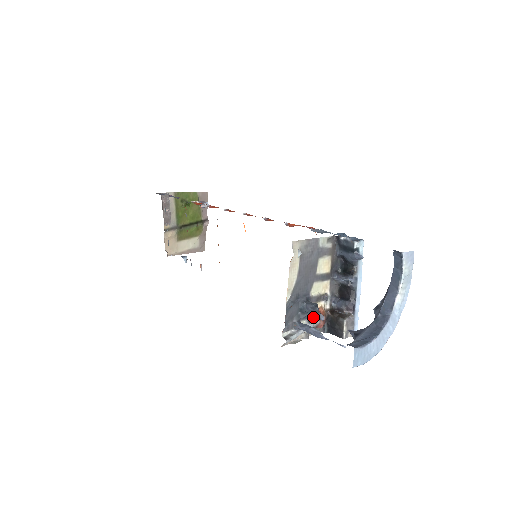
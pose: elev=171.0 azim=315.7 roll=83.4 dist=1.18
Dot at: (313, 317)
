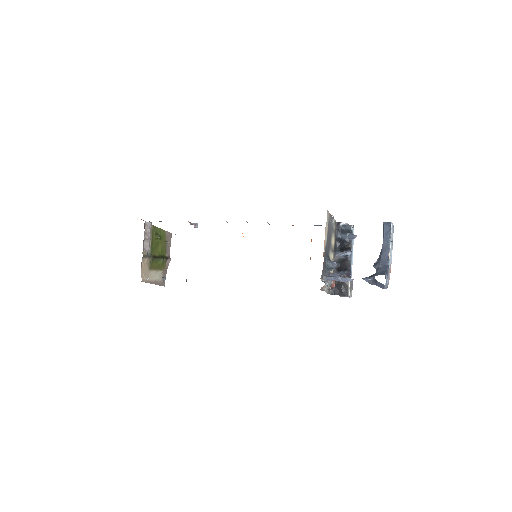
Dot at: occluded
